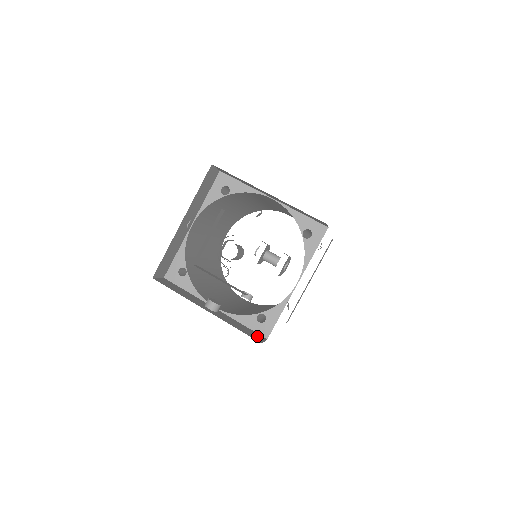
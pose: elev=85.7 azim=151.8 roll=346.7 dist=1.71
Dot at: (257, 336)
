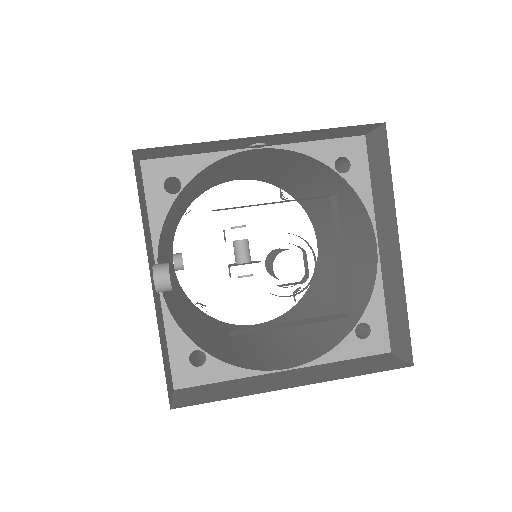
Dot at: (170, 380)
